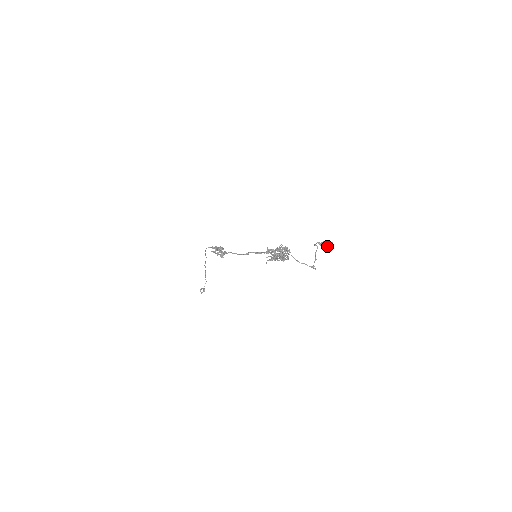
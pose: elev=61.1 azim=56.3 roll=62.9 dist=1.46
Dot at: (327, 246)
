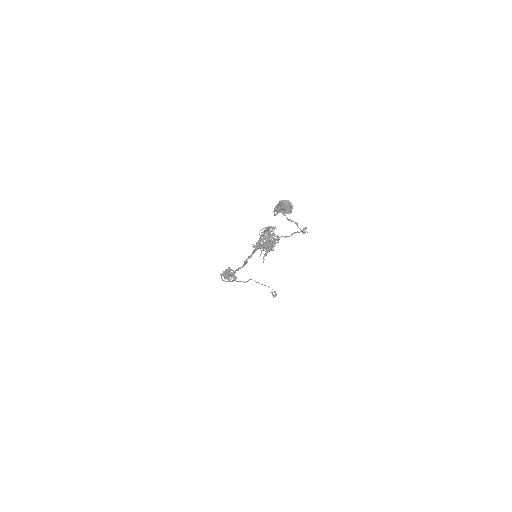
Dot at: (281, 211)
